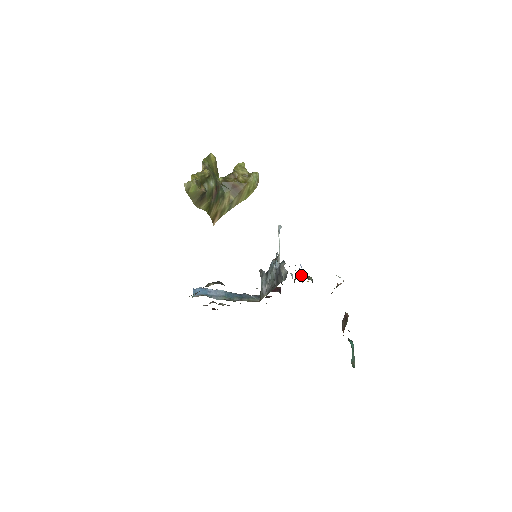
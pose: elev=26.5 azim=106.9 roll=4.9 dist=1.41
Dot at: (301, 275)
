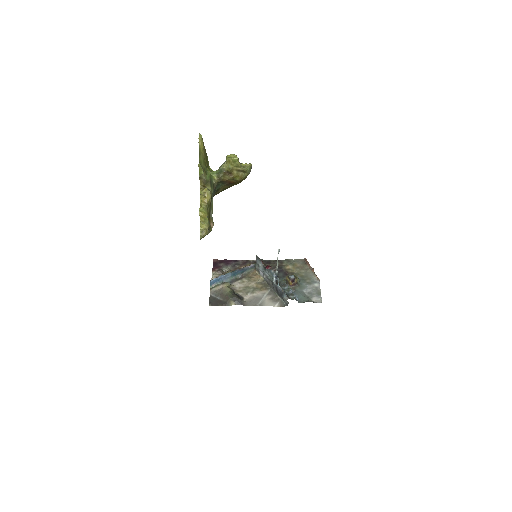
Dot at: (292, 281)
